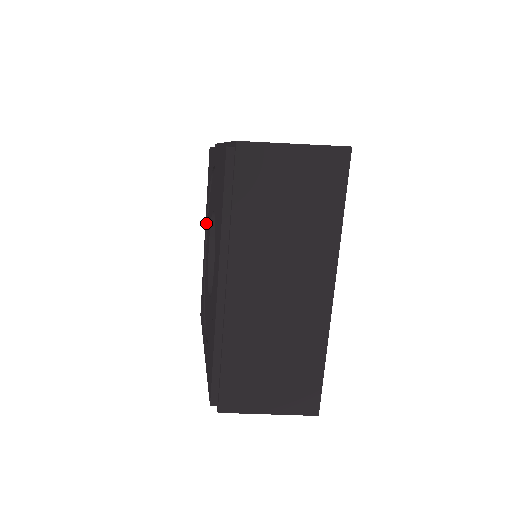
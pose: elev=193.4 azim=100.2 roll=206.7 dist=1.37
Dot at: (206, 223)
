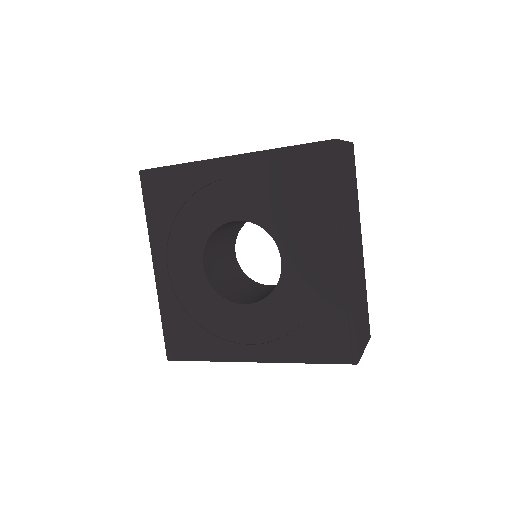
Dot at: (166, 252)
